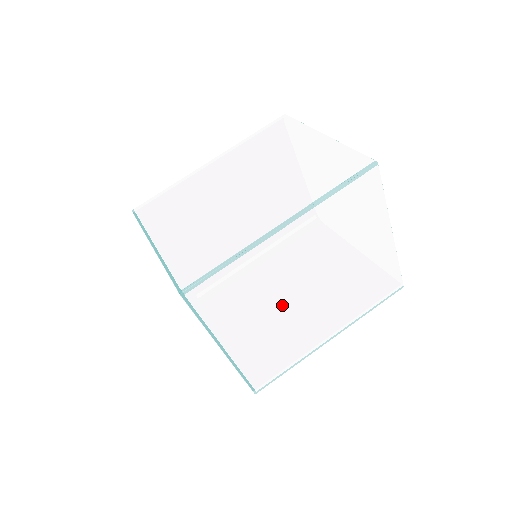
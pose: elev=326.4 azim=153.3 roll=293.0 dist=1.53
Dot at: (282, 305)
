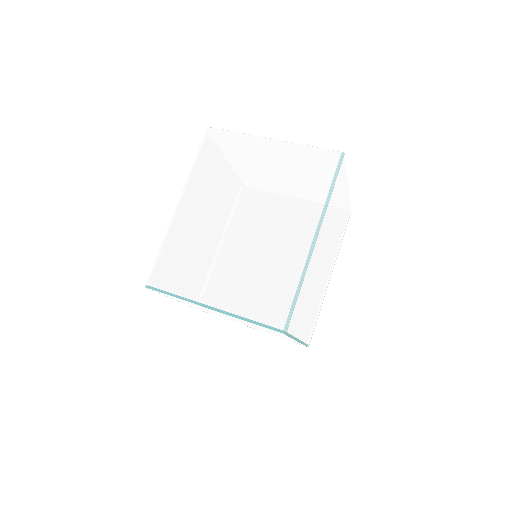
Dot at: (316, 284)
